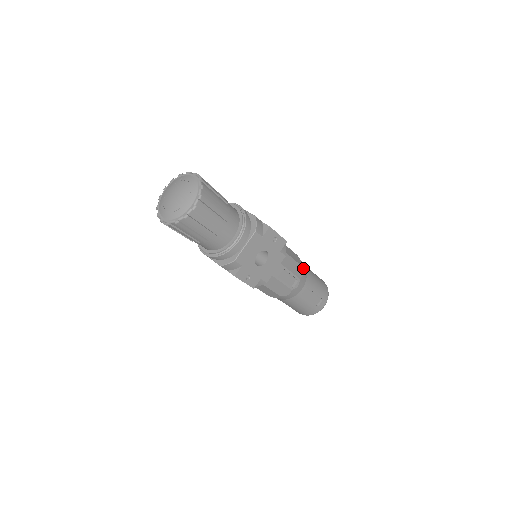
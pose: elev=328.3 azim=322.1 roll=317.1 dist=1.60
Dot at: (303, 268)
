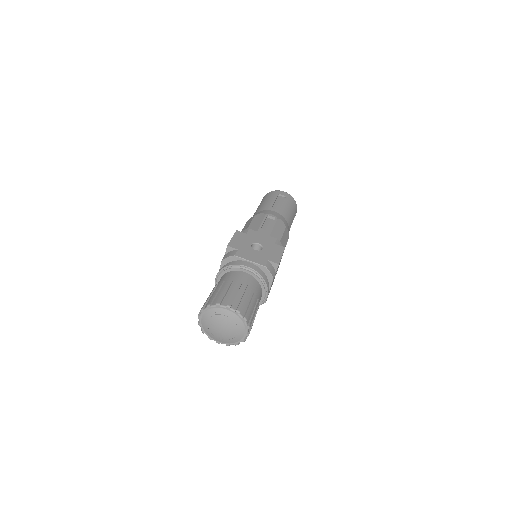
Dot at: (286, 225)
